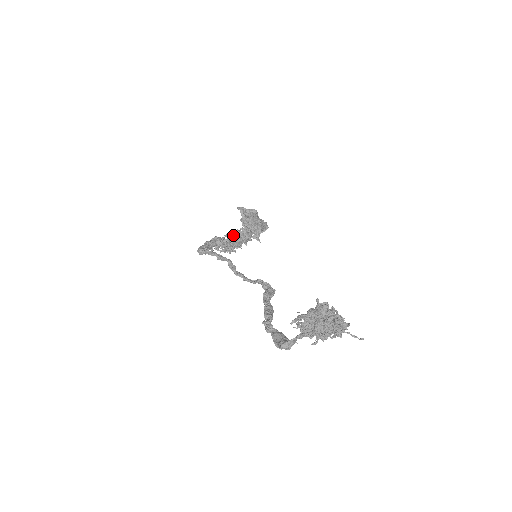
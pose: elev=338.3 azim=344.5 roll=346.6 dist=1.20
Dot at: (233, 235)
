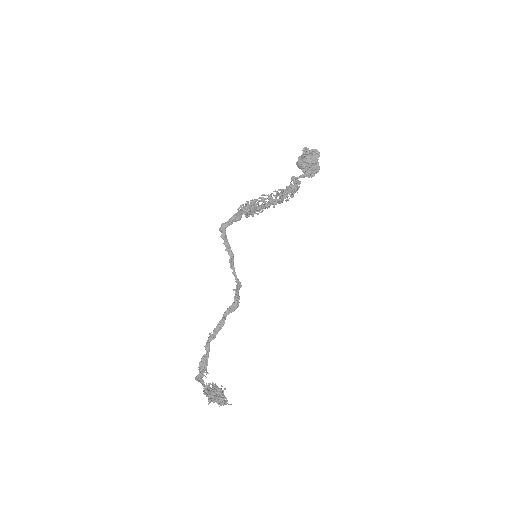
Dot at: (270, 195)
